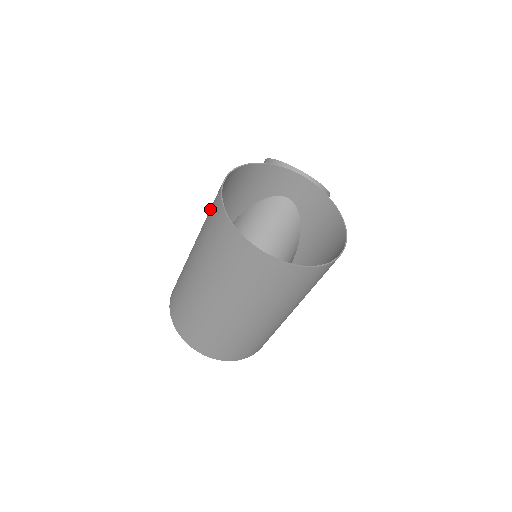
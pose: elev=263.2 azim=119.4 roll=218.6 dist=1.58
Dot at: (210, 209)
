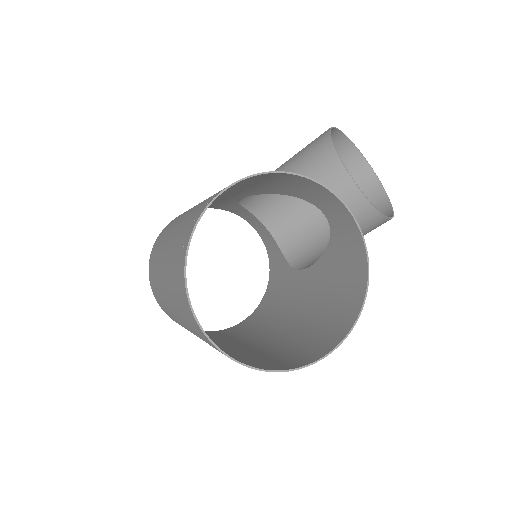
Dot at: (193, 214)
